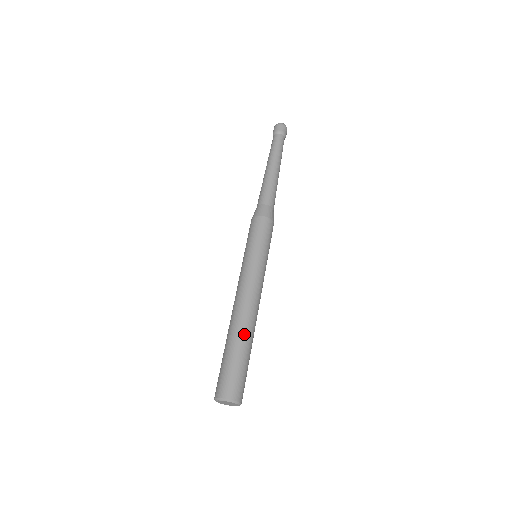
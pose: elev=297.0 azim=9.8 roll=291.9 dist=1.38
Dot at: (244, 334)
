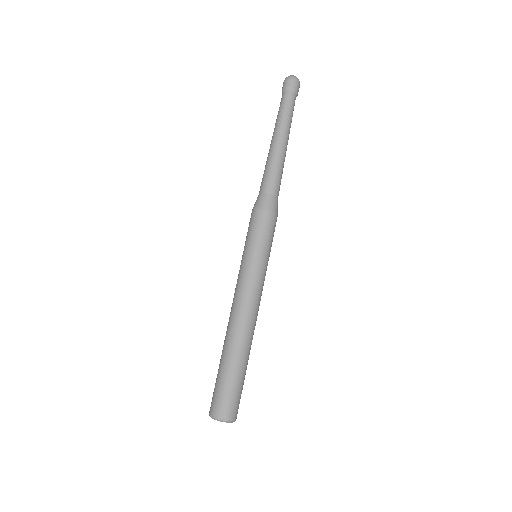
Dot at: (241, 352)
